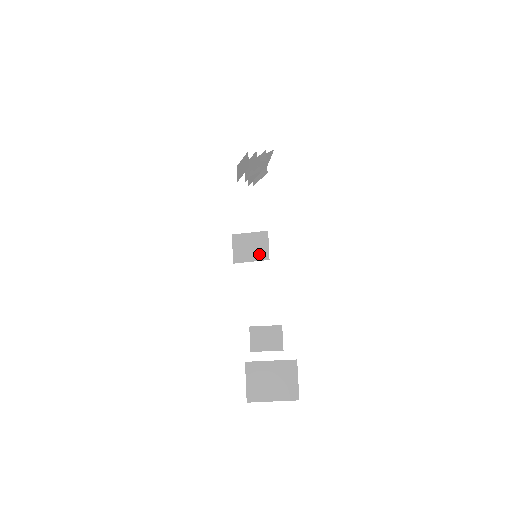
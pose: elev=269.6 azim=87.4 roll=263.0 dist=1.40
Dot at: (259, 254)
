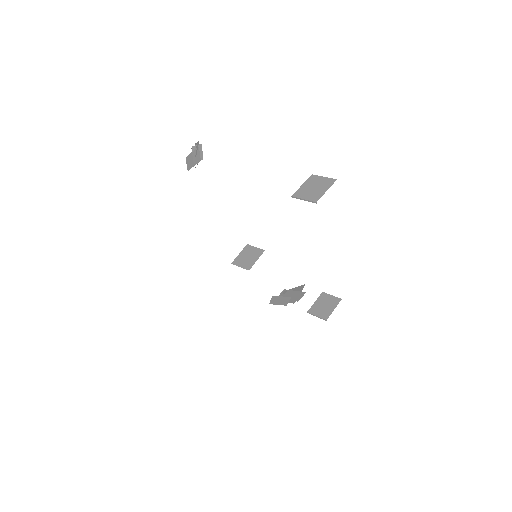
Dot at: (256, 254)
